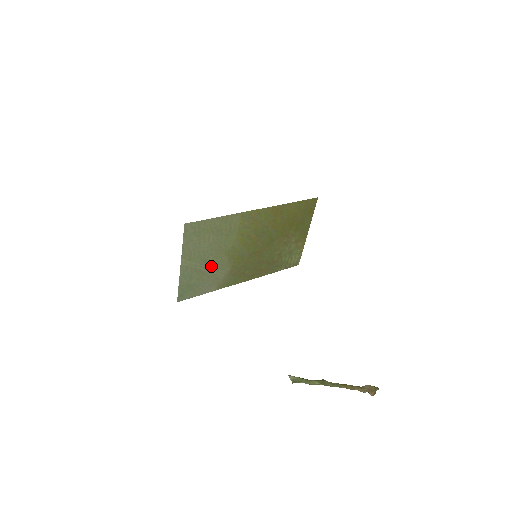
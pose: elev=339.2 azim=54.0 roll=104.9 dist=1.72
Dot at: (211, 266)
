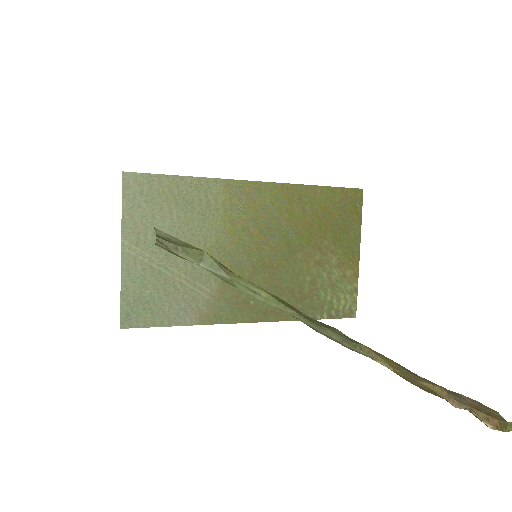
Dot at: (181, 270)
